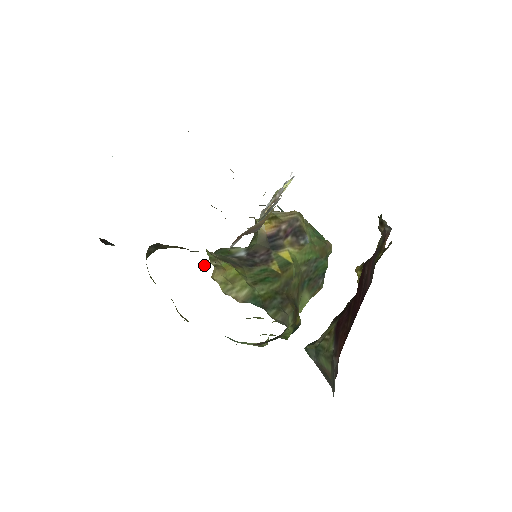
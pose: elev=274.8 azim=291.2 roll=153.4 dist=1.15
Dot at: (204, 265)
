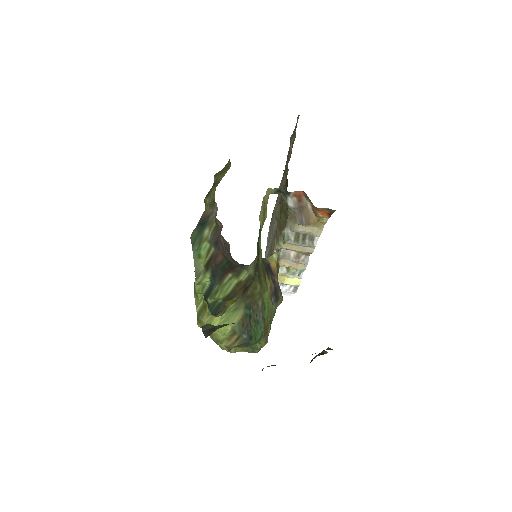
Dot at: occluded
